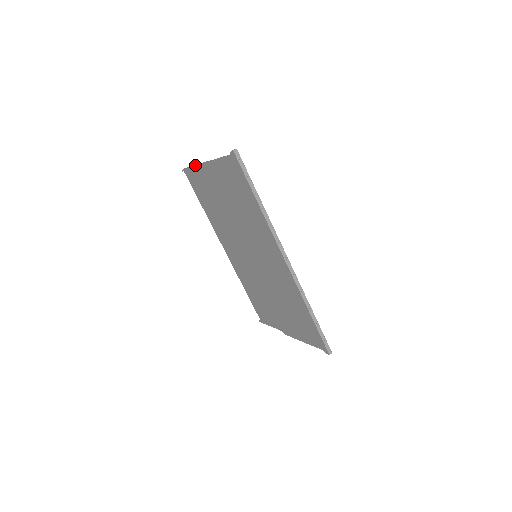
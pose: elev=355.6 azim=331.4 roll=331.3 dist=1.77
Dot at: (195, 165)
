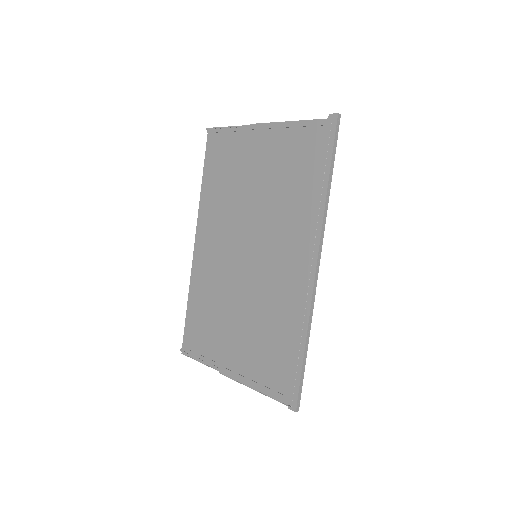
Dot at: occluded
